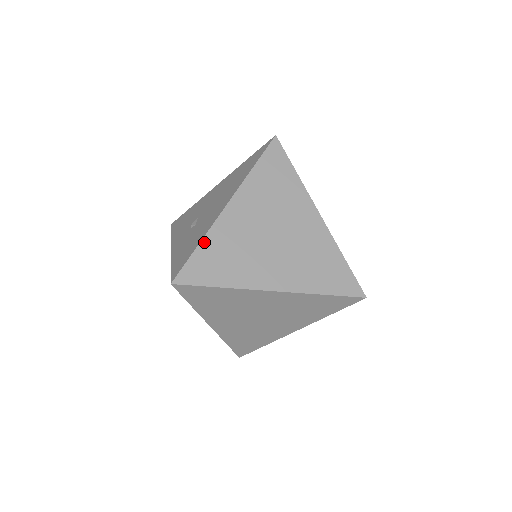
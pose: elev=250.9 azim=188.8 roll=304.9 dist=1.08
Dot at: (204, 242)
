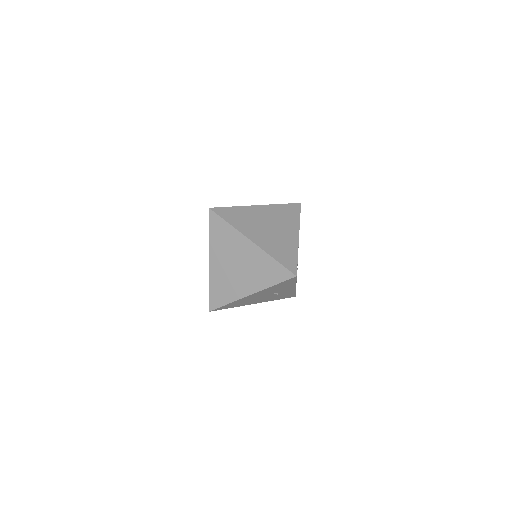
Dot at: (236, 207)
